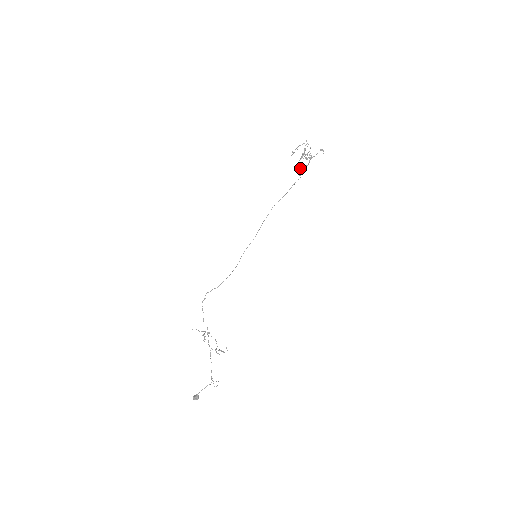
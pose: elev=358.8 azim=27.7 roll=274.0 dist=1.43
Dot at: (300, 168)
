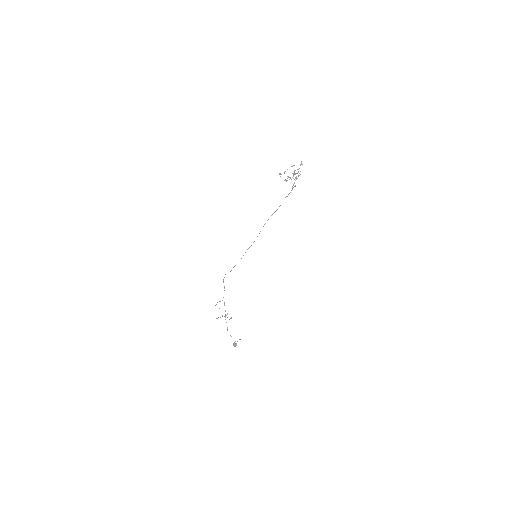
Dot at: occluded
